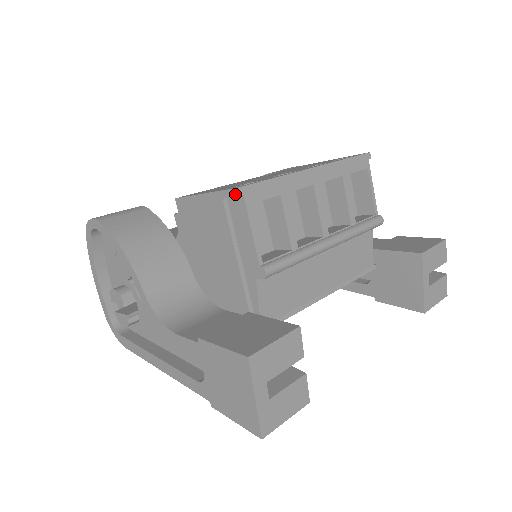
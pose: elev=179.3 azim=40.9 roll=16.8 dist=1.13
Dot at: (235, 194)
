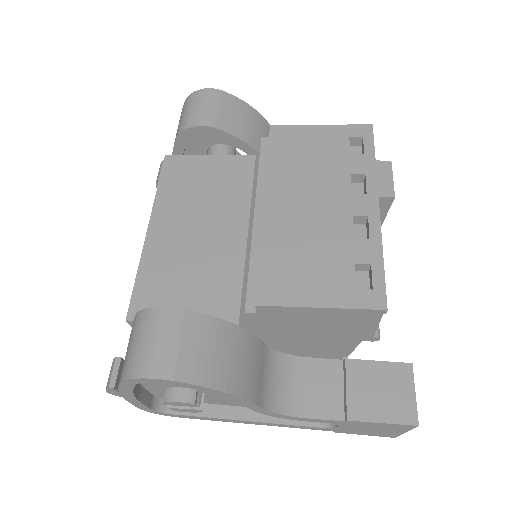
Dot at: (381, 313)
